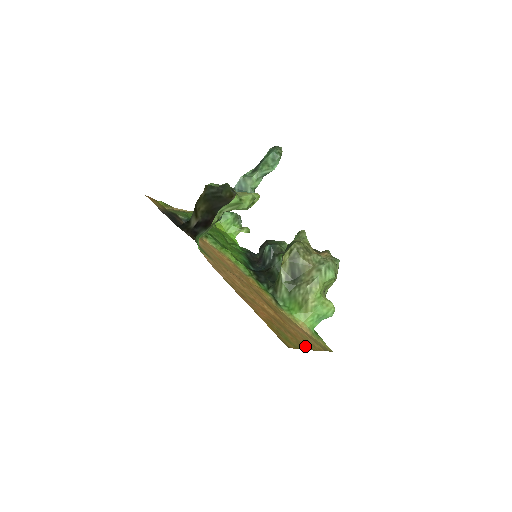
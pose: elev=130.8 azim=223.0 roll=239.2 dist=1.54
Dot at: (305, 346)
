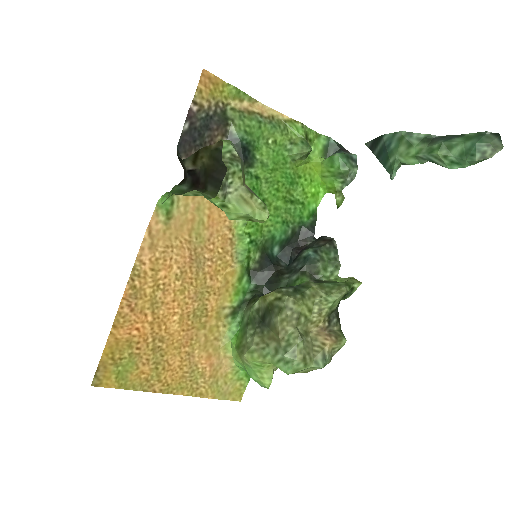
Dot at: (162, 387)
